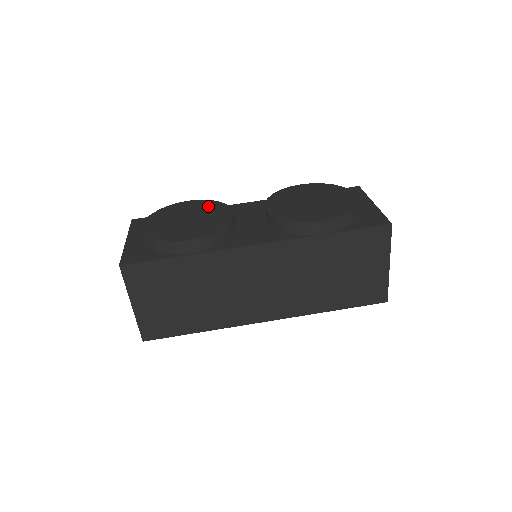
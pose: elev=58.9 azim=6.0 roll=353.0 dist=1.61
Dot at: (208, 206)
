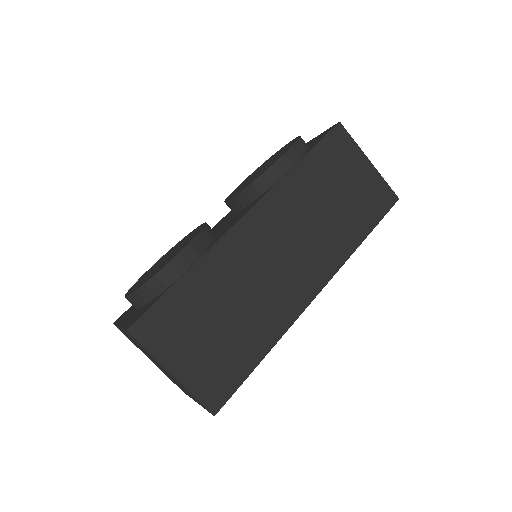
Dot at: occluded
